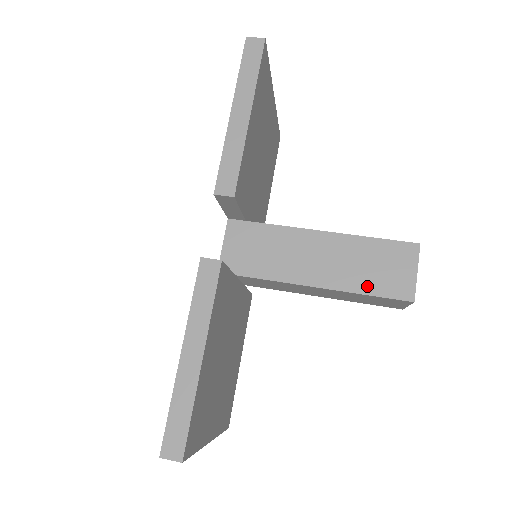
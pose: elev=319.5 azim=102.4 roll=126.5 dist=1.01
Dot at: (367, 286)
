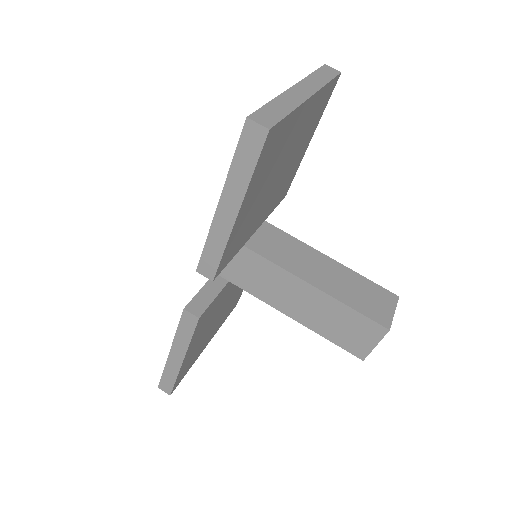
Dot at: (331, 335)
